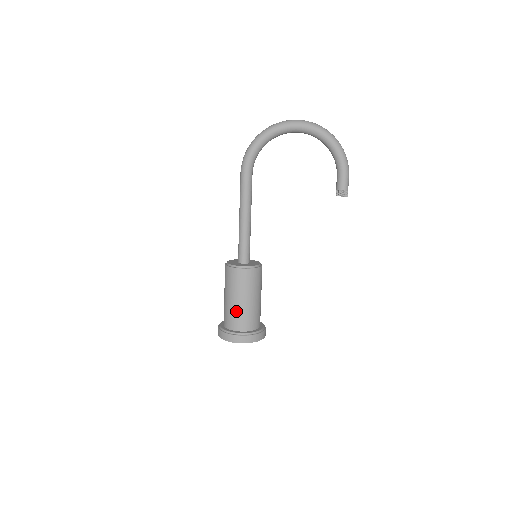
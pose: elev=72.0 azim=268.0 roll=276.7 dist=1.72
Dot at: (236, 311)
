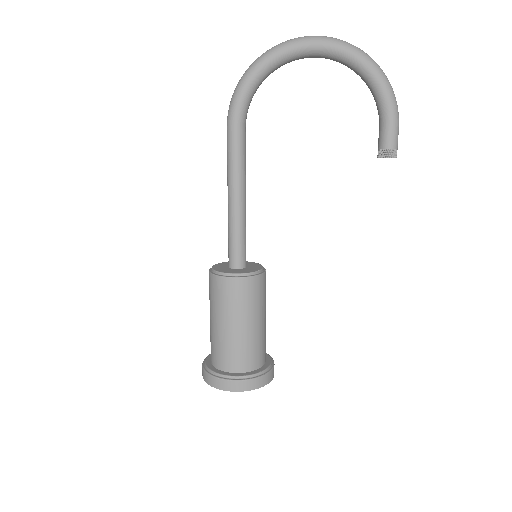
Dot at: (228, 342)
